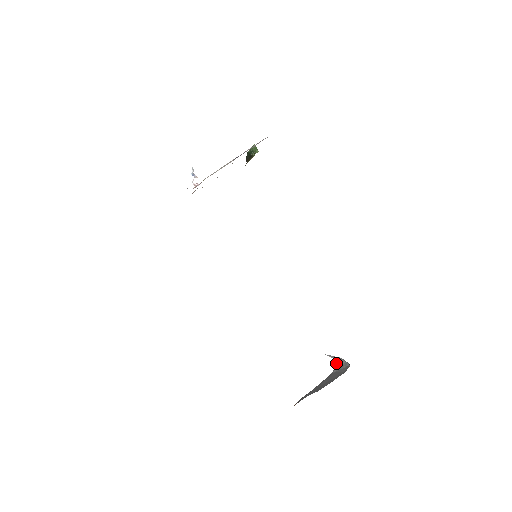
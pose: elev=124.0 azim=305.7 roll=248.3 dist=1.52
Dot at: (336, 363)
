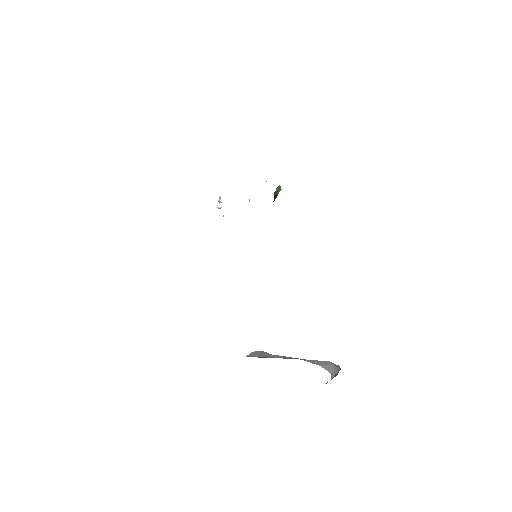
Dot at: (331, 376)
